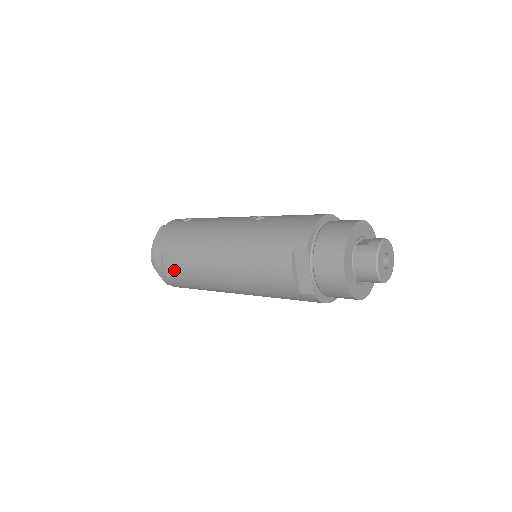
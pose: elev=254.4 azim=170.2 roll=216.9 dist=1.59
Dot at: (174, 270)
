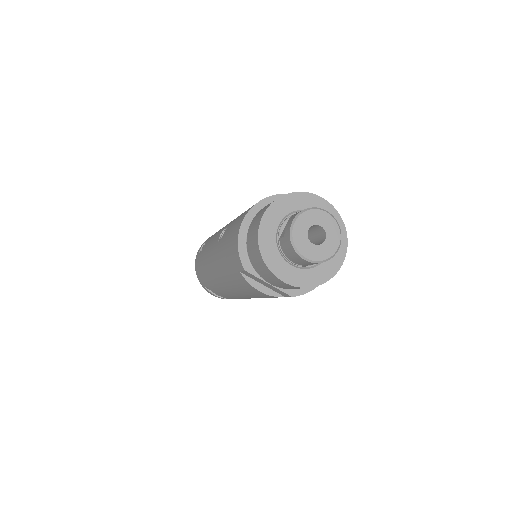
Dot at: occluded
